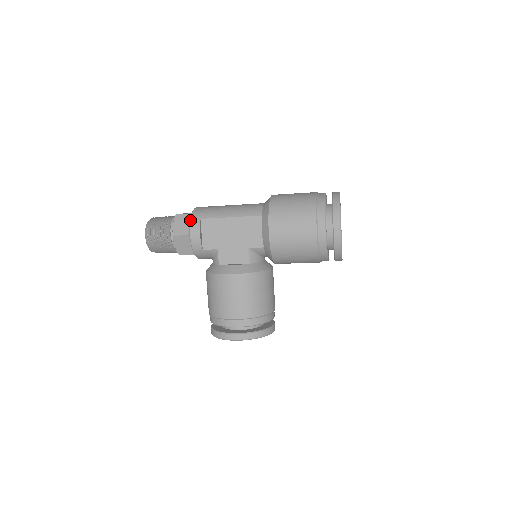
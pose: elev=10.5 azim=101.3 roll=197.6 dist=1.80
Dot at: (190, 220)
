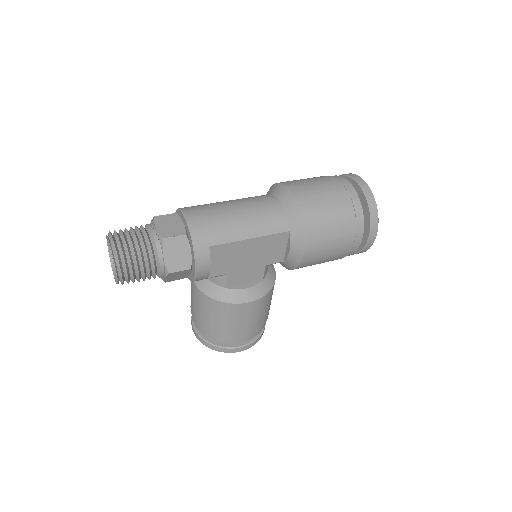
Dot at: (194, 251)
